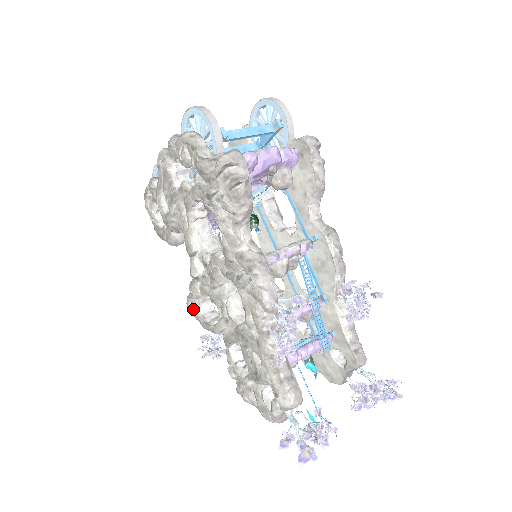
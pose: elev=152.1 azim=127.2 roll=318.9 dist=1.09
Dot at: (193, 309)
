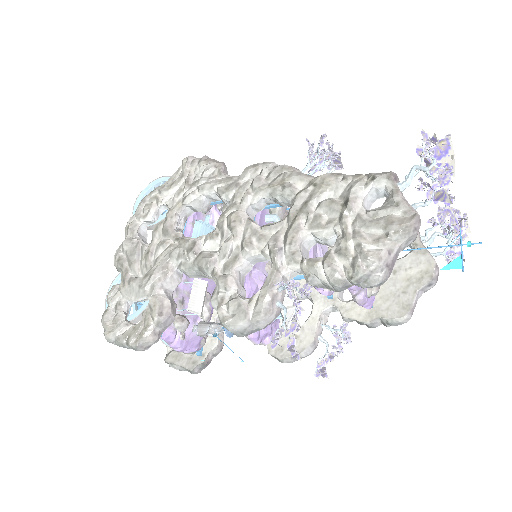
Dot at: (234, 304)
